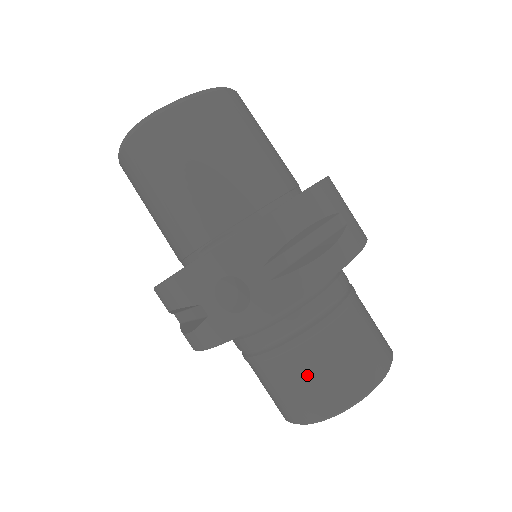
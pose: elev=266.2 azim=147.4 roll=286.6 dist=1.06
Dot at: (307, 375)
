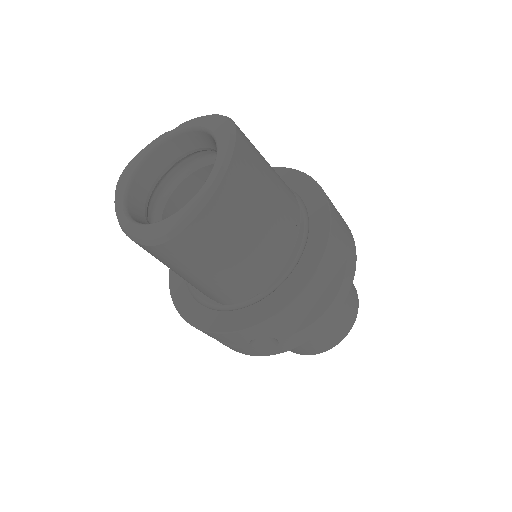
Dot at: (305, 342)
